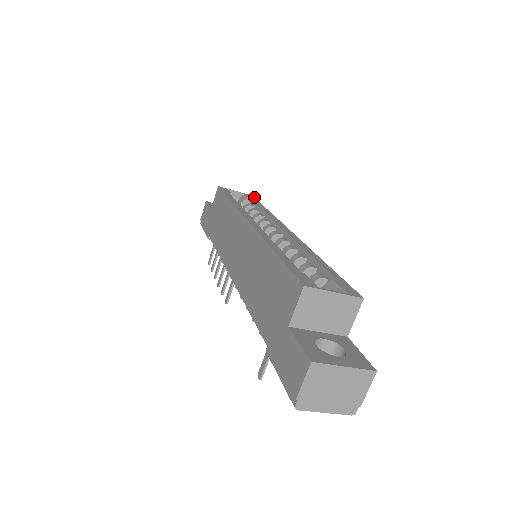
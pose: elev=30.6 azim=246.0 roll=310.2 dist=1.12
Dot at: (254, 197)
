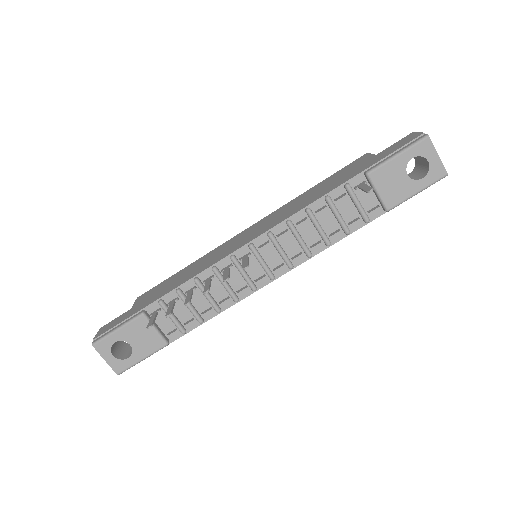
Dot at: occluded
